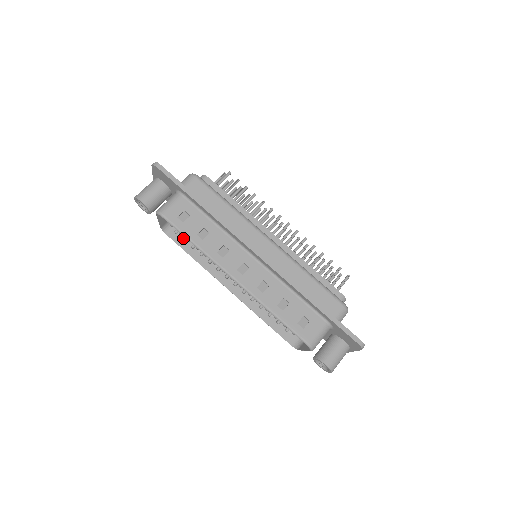
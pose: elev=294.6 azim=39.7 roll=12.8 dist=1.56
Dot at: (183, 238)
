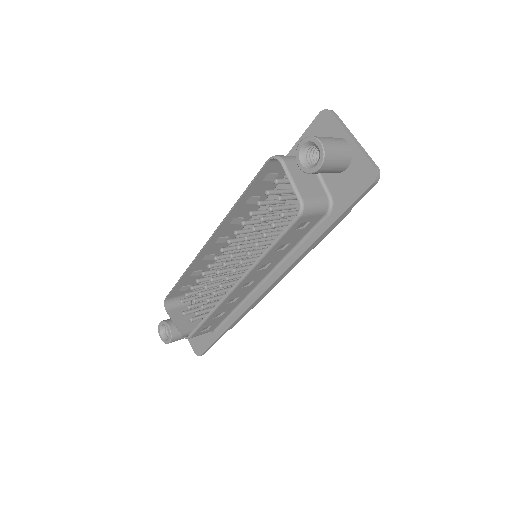
Dot at: (195, 313)
